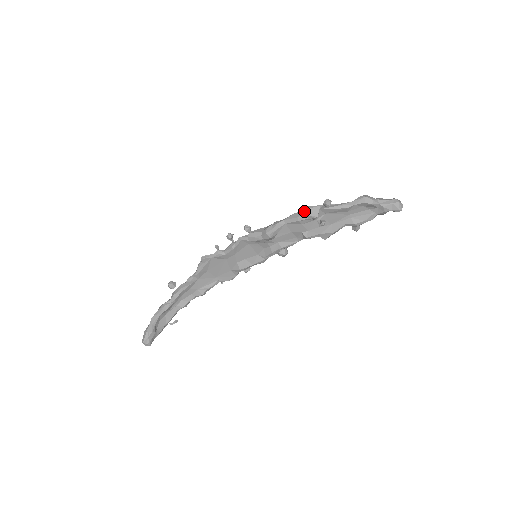
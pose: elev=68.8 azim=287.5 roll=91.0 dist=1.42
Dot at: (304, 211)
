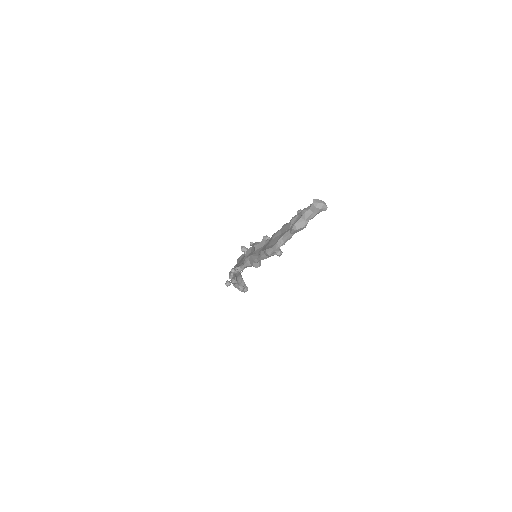
Dot at: (267, 256)
